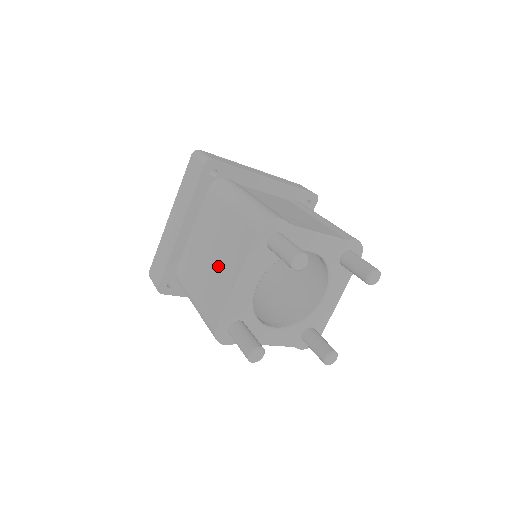
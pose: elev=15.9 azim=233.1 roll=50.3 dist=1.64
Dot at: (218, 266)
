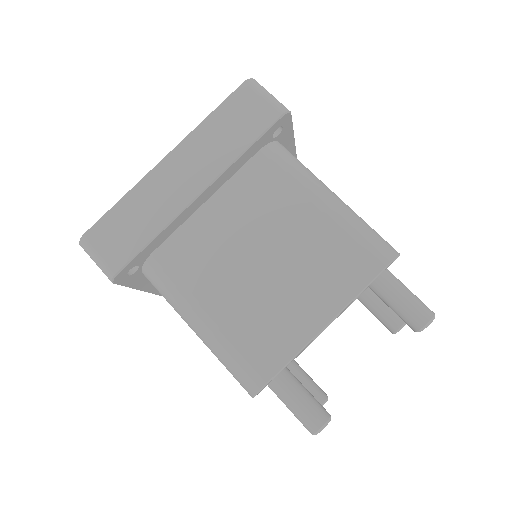
Dot at: (281, 285)
